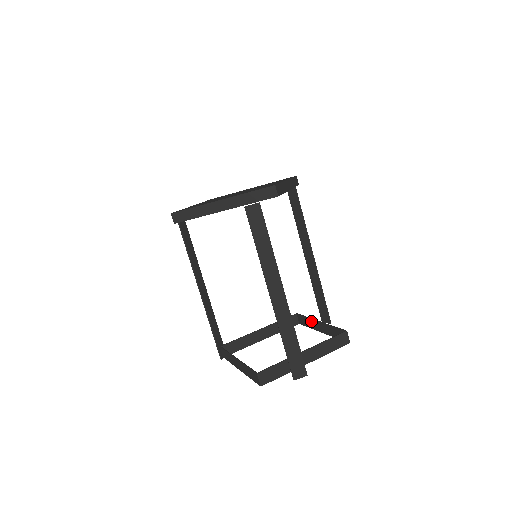
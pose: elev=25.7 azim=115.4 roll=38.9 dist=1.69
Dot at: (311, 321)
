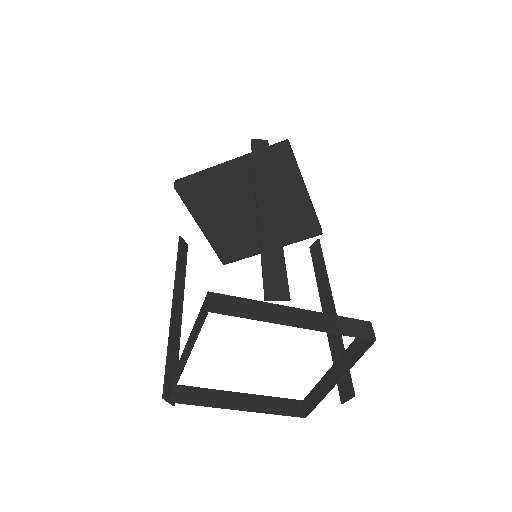
Dot at: (322, 382)
